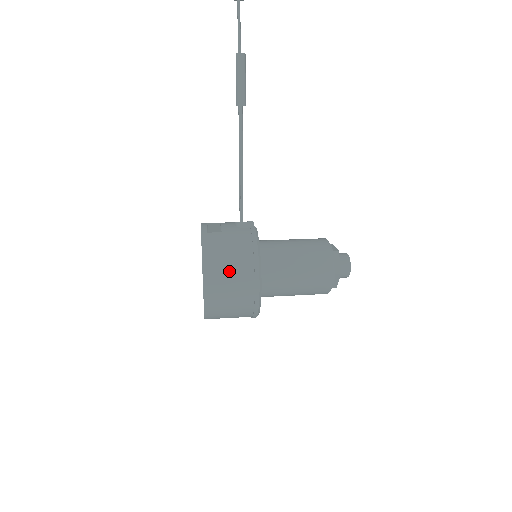
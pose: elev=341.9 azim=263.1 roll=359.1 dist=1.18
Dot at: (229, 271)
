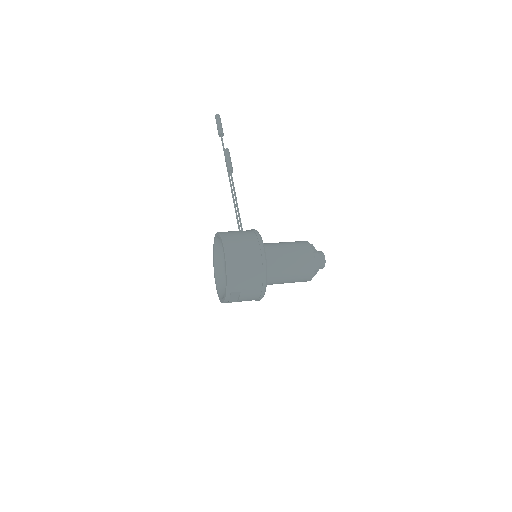
Dot at: (240, 239)
